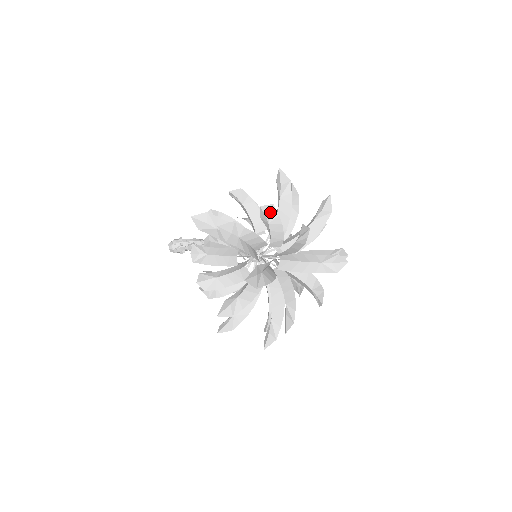
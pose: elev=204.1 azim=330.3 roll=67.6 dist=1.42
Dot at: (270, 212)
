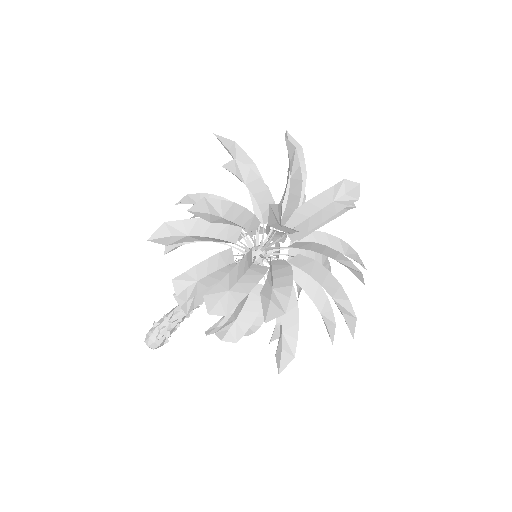
Dot at: (237, 170)
